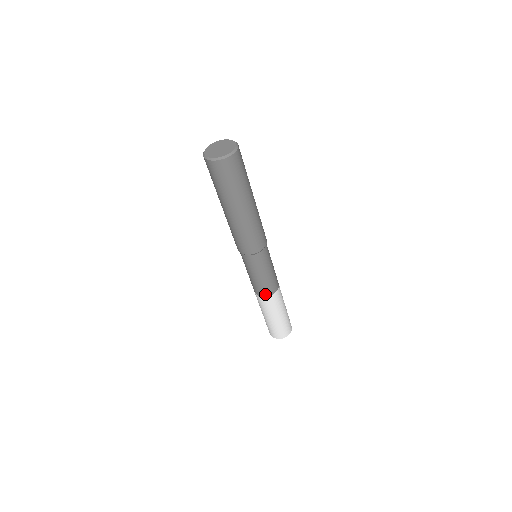
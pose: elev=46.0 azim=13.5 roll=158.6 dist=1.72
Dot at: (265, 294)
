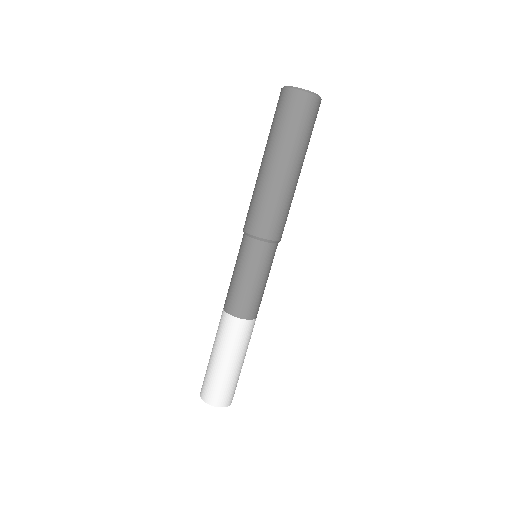
Dot at: (242, 313)
